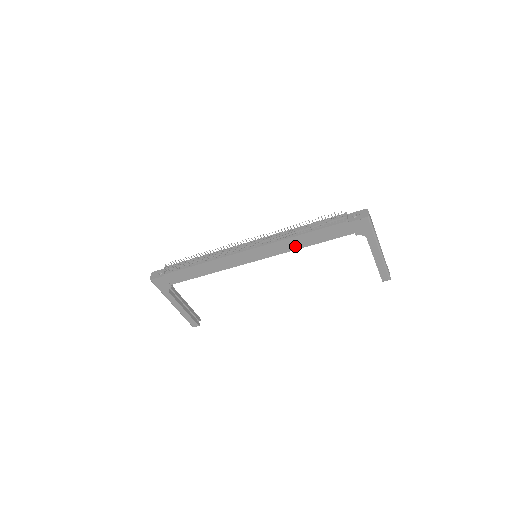
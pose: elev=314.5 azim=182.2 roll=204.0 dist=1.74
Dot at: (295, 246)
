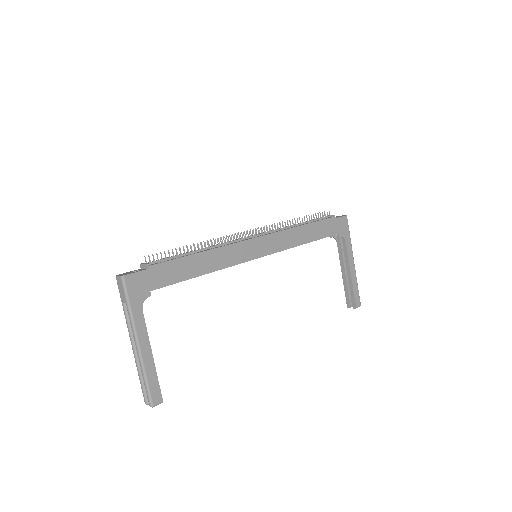
Dot at: (296, 241)
